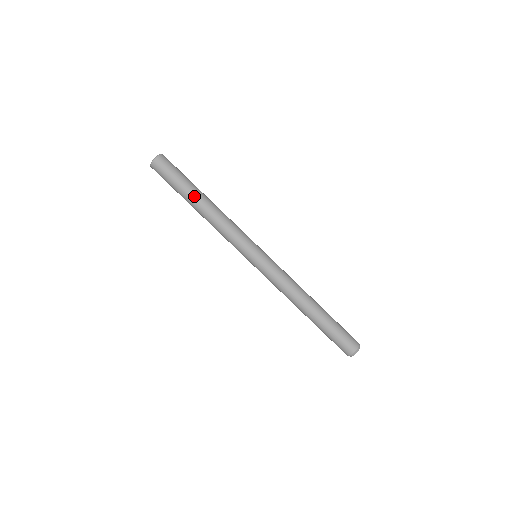
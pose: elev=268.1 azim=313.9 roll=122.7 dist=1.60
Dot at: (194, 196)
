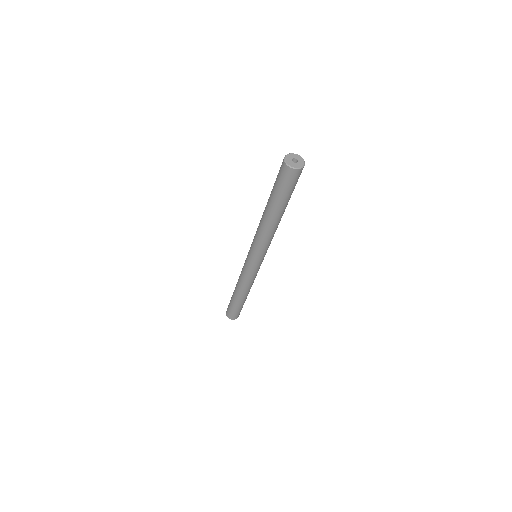
Dot at: (284, 210)
